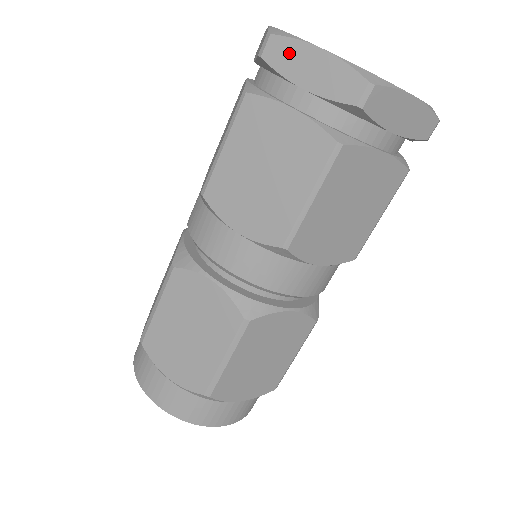
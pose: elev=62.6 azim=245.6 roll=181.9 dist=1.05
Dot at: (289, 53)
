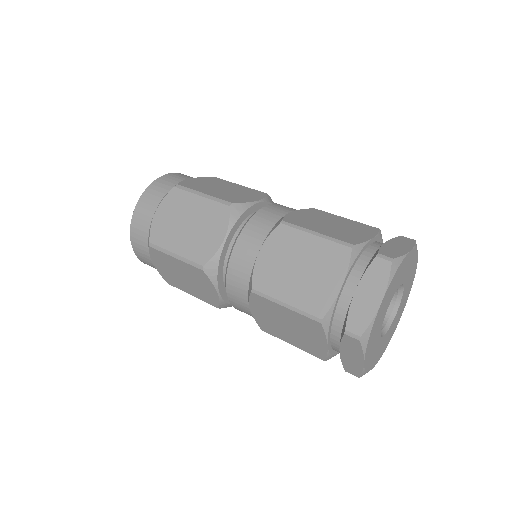
Dot at: (354, 348)
